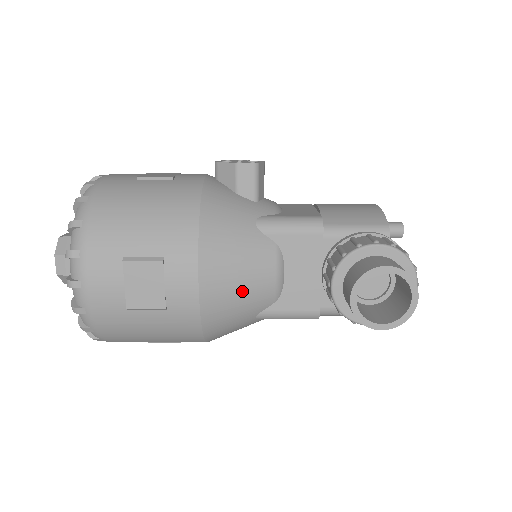
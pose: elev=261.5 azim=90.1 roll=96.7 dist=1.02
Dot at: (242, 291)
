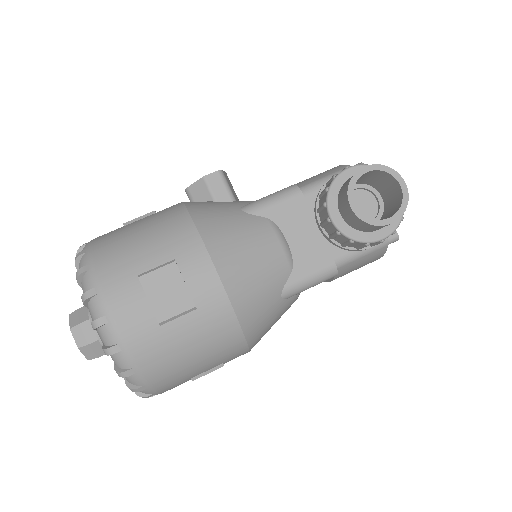
Dot at: (257, 266)
